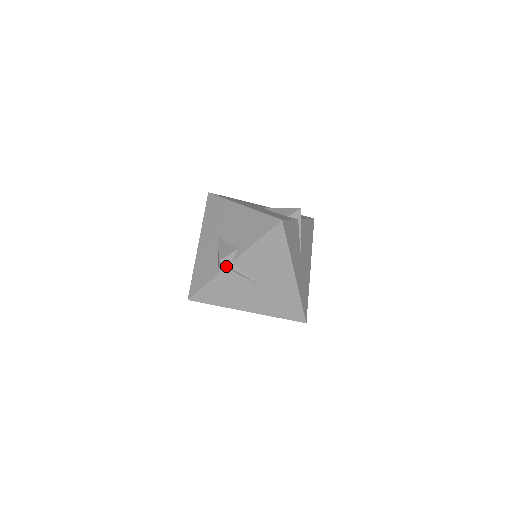
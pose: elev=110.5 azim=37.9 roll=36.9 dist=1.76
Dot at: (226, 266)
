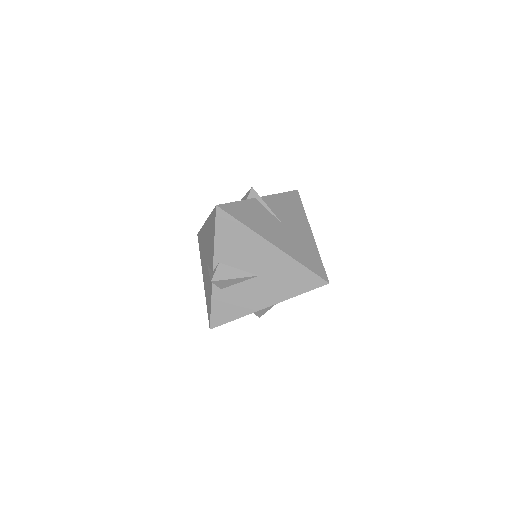
Dot at: (256, 195)
